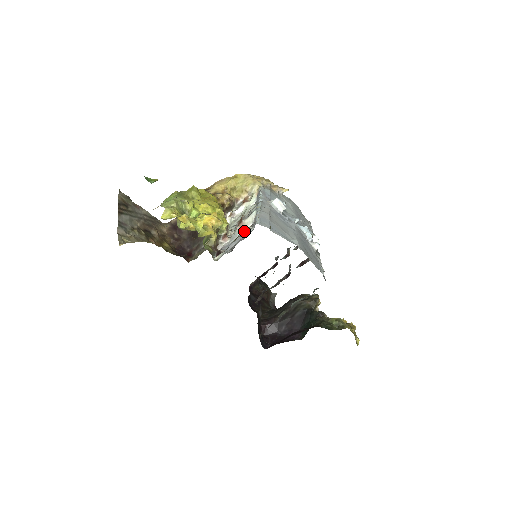
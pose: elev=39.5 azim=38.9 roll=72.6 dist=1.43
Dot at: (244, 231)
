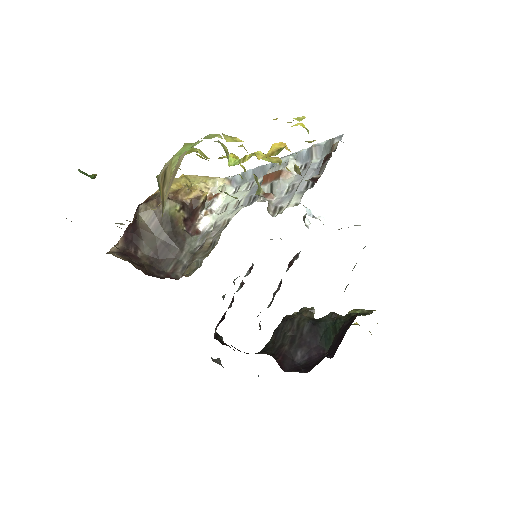
Dot at: (296, 175)
